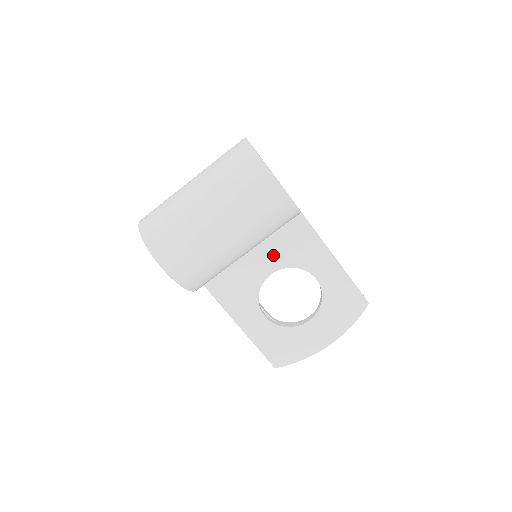
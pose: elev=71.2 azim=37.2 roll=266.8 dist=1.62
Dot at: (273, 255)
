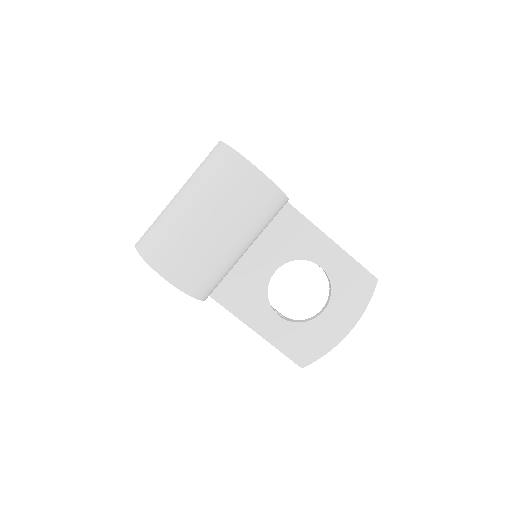
Dot at: (272, 252)
